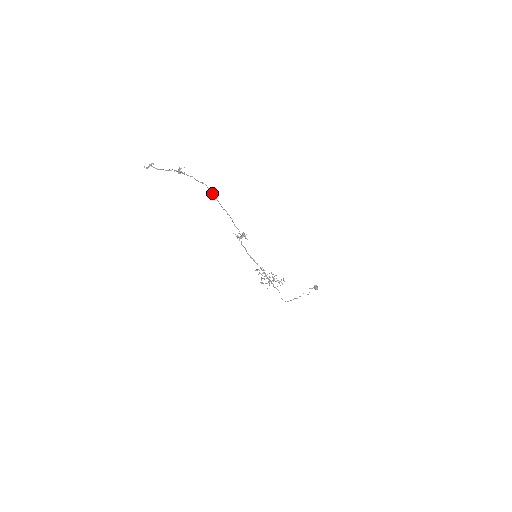
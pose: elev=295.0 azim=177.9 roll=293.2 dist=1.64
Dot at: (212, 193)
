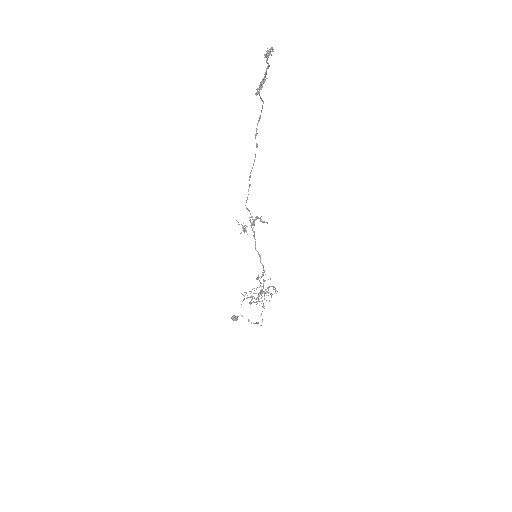
Dot at: occluded
